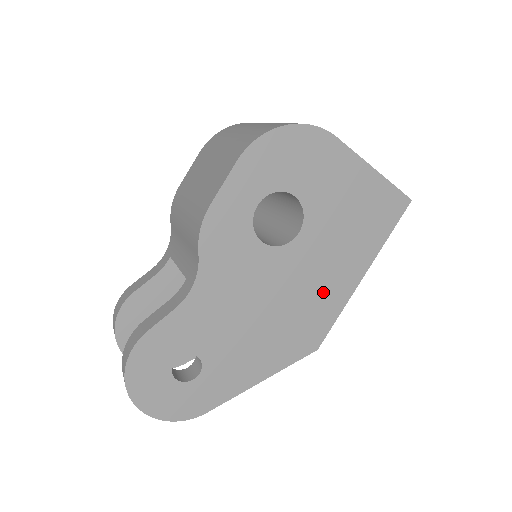
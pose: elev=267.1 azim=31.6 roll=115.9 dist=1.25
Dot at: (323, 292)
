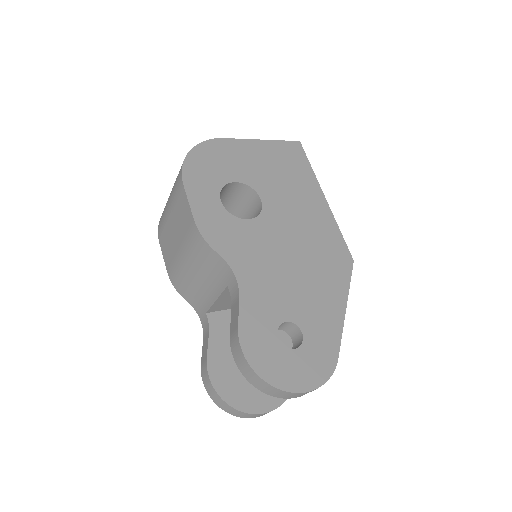
Dot at: (314, 223)
